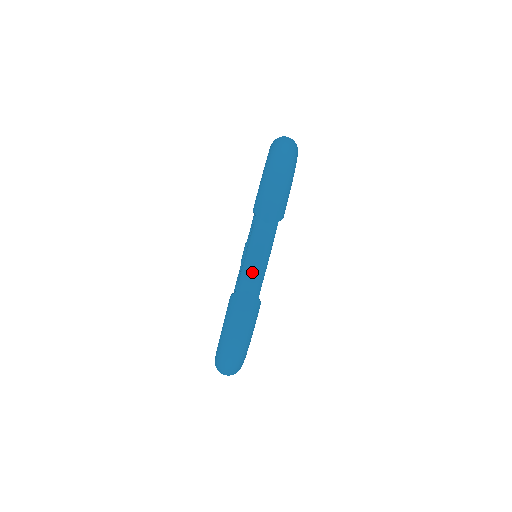
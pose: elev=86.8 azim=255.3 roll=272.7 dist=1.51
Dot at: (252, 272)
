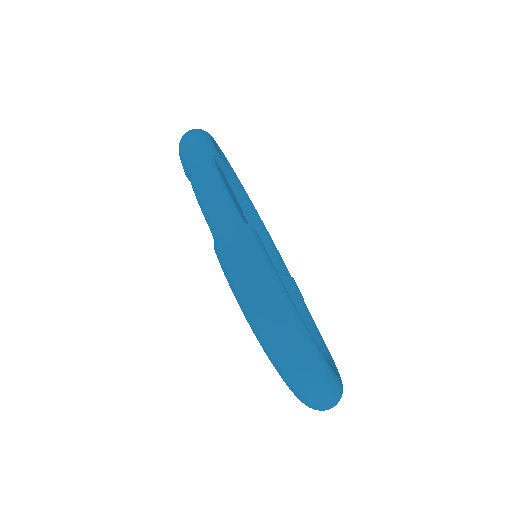
Dot at: (211, 199)
